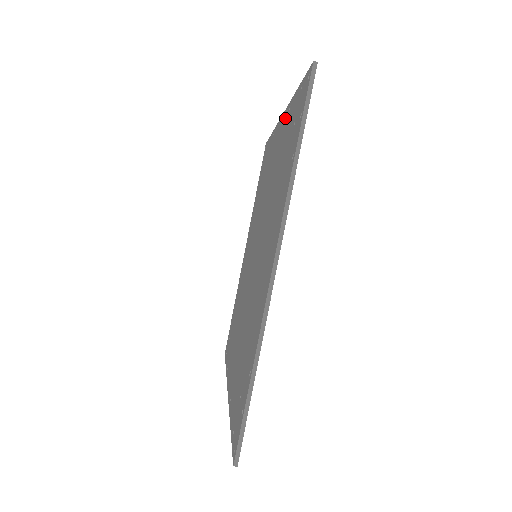
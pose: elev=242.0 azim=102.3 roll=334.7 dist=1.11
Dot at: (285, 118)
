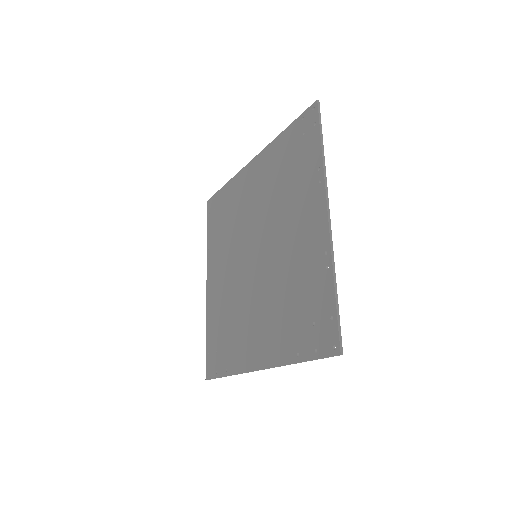
Dot at: (323, 251)
